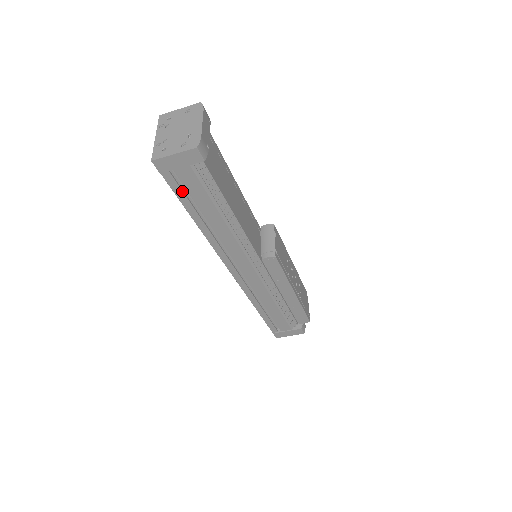
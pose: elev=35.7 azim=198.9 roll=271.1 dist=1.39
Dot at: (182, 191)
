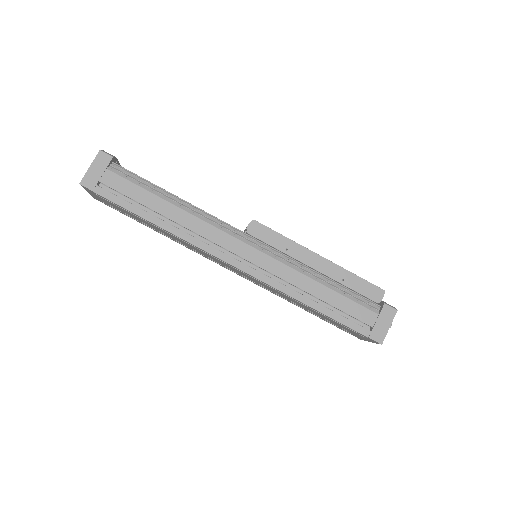
Dot at: (120, 198)
